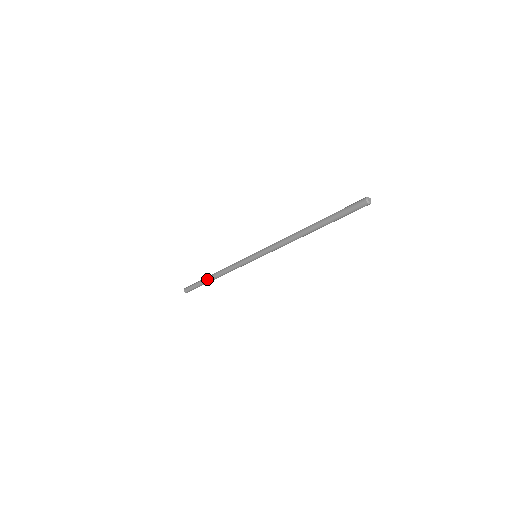
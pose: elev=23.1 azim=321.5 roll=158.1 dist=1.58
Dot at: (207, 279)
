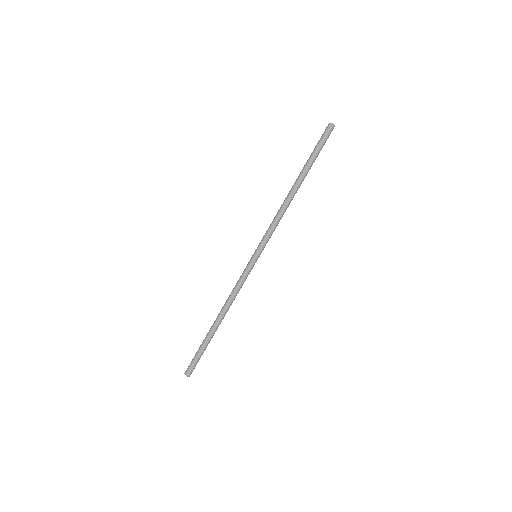
Dot at: (210, 330)
